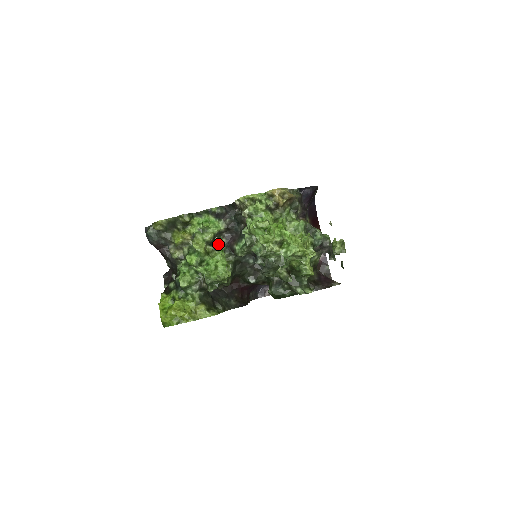
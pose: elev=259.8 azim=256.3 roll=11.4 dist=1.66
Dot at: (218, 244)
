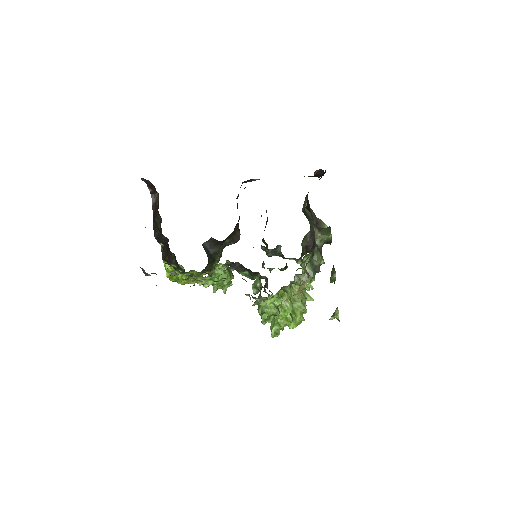
Dot at: occluded
